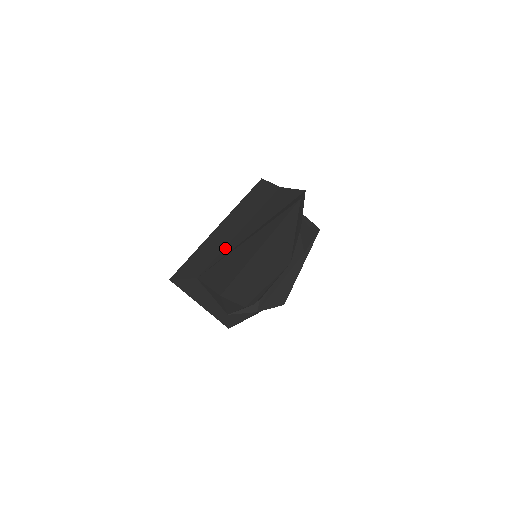
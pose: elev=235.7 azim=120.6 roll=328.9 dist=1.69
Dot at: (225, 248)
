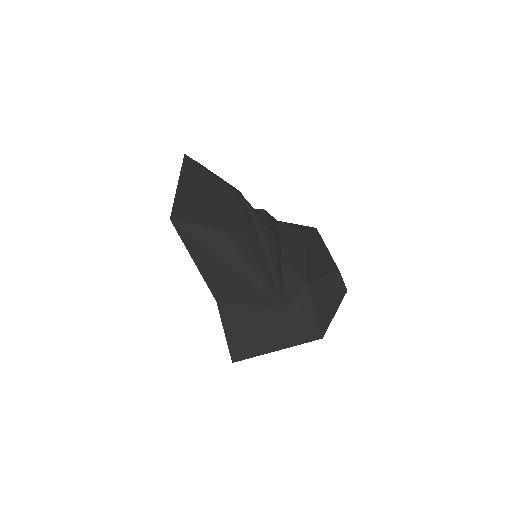
Dot at: occluded
